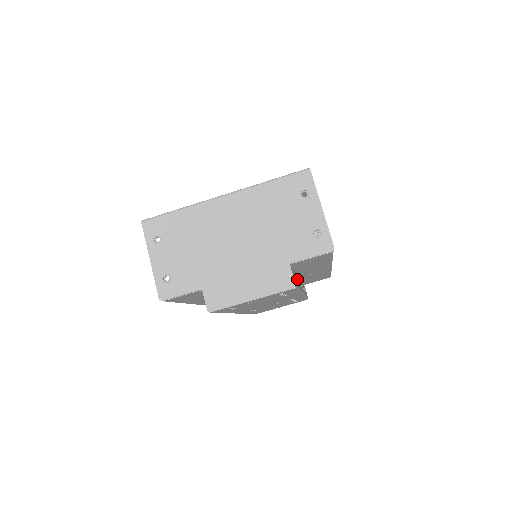
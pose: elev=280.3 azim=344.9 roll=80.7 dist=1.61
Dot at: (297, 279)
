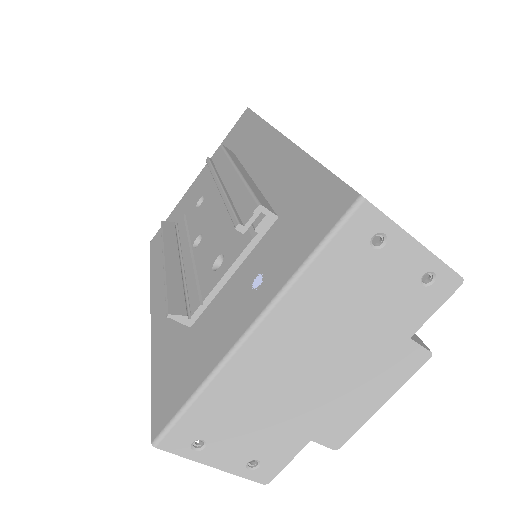
Dot at: occluded
